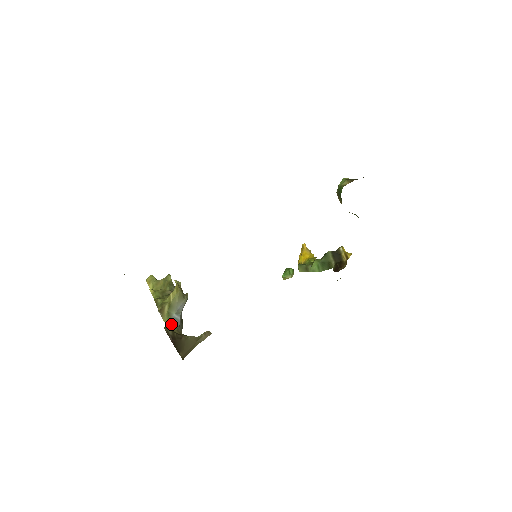
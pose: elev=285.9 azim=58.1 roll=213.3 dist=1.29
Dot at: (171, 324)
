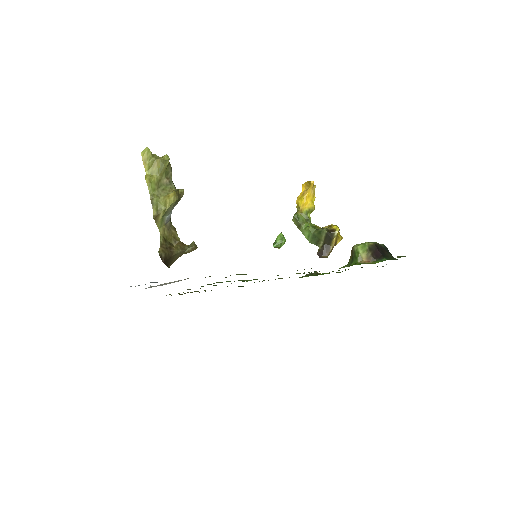
Dot at: (163, 228)
